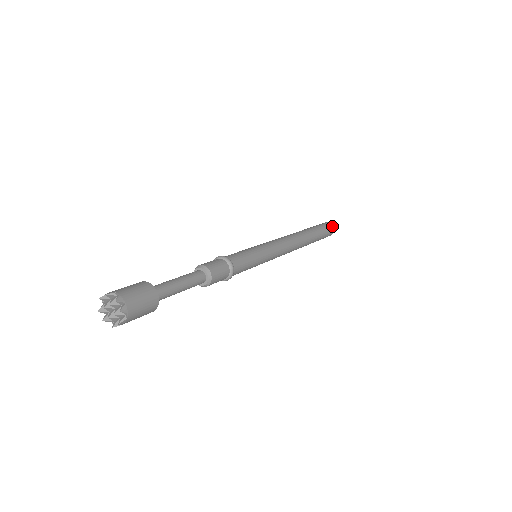
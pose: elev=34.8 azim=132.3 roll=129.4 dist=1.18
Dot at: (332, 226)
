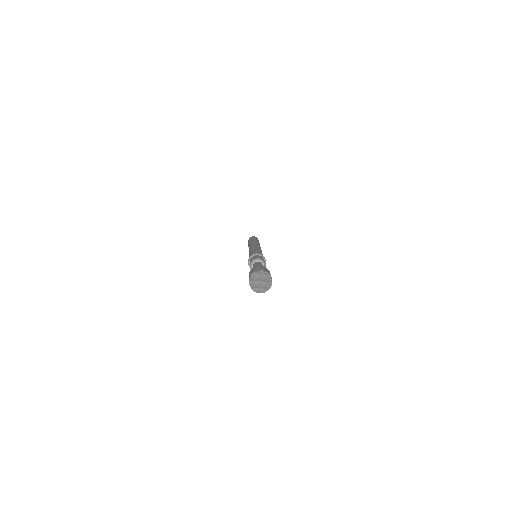
Dot at: occluded
